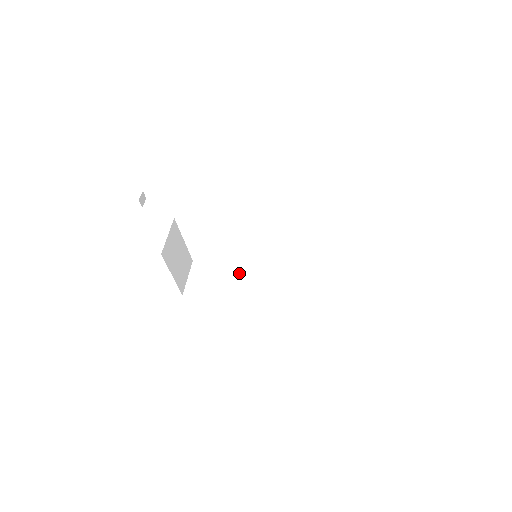
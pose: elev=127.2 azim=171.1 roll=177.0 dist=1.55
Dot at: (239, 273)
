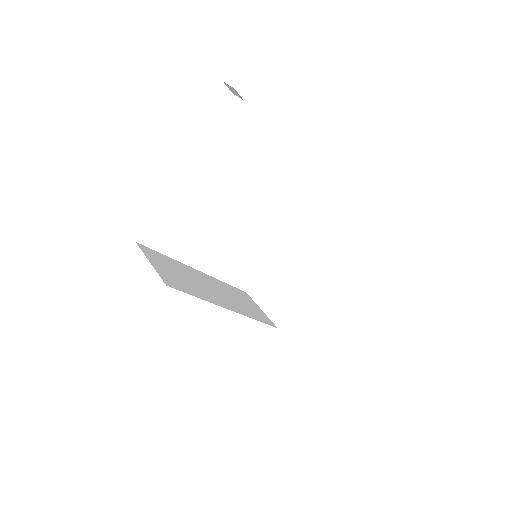
Dot at: (204, 280)
